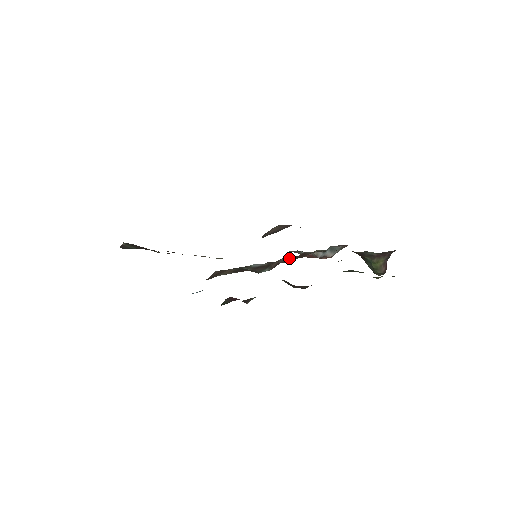
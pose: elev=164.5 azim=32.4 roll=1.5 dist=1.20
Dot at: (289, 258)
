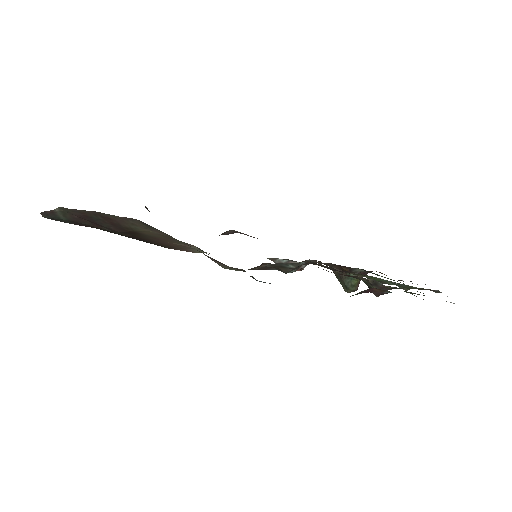
Dot at: occluded
